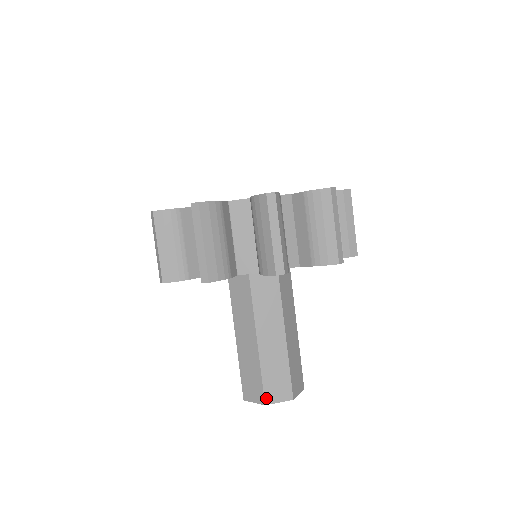
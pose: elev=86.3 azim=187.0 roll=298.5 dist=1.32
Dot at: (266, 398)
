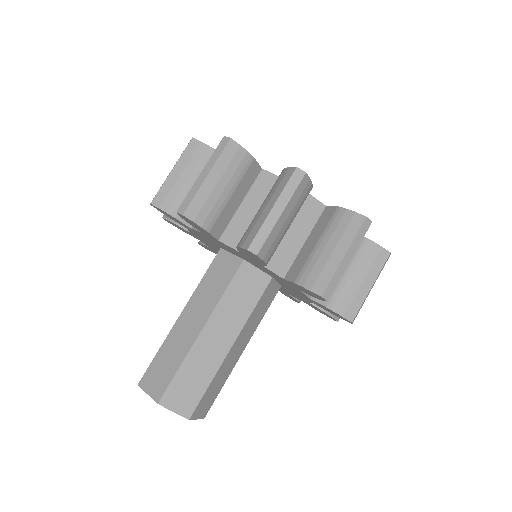
Dot at: (143, 379)
